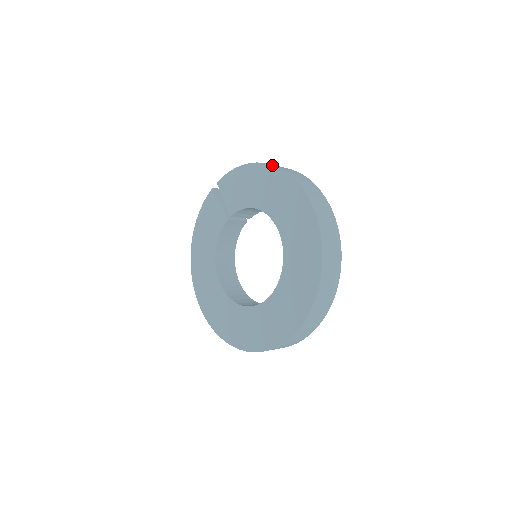
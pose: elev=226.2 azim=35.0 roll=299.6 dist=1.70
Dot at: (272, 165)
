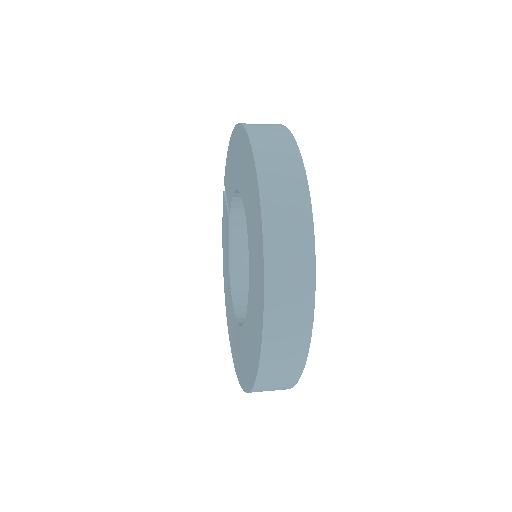
Dot at: (235, 125)
